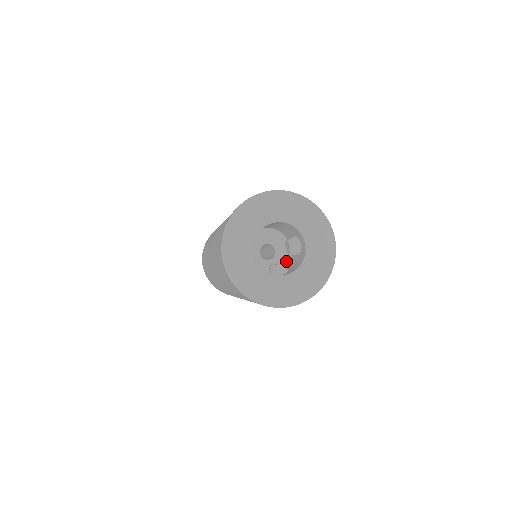
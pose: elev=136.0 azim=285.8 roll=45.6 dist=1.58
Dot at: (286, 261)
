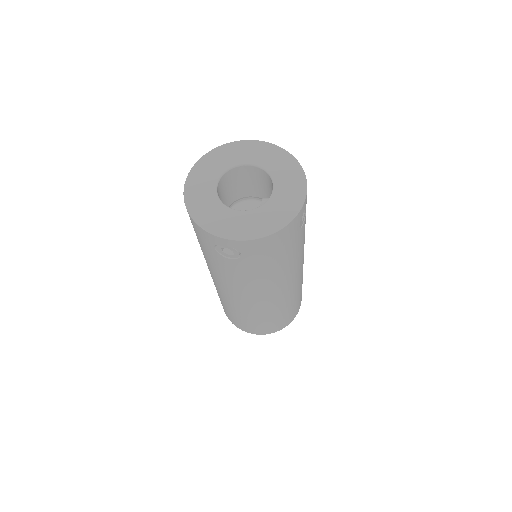
Dot at: occluded
